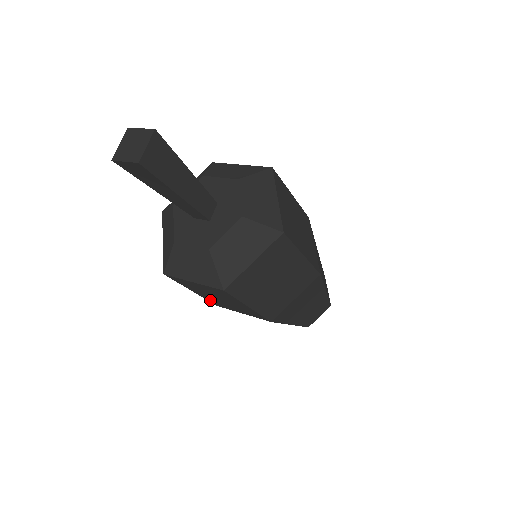
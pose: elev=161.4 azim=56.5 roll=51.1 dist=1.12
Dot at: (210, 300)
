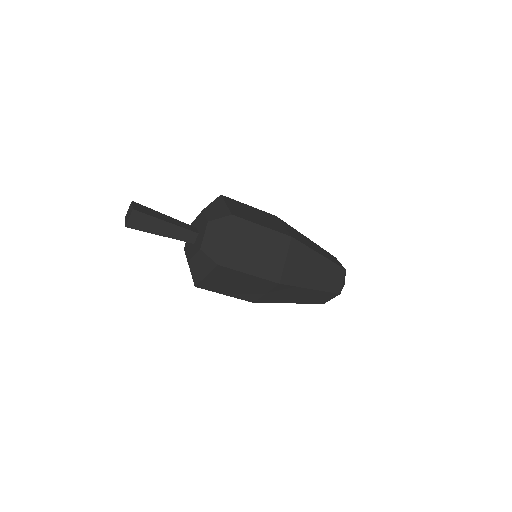
Dot at: occluded
